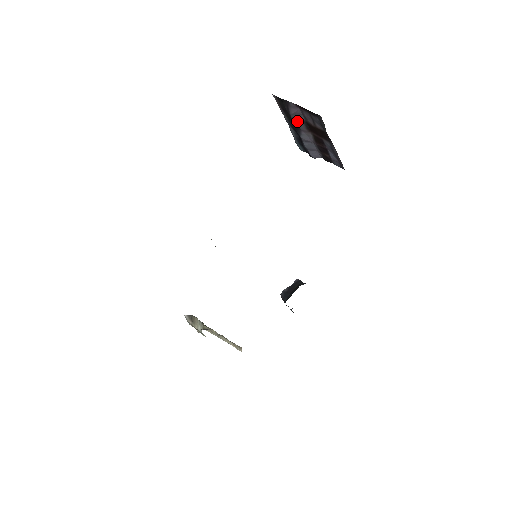
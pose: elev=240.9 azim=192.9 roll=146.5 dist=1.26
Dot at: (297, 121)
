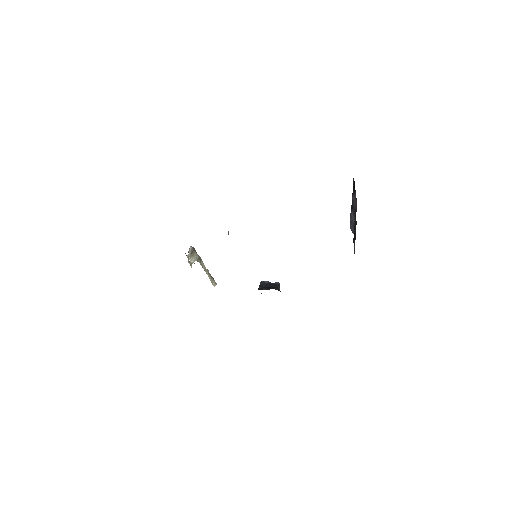
Dot at: (353, 204)
